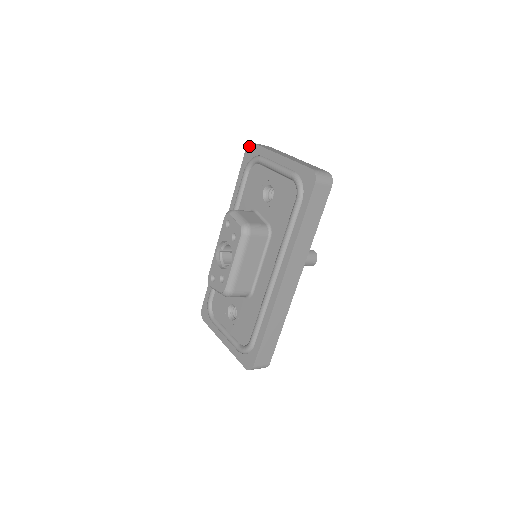
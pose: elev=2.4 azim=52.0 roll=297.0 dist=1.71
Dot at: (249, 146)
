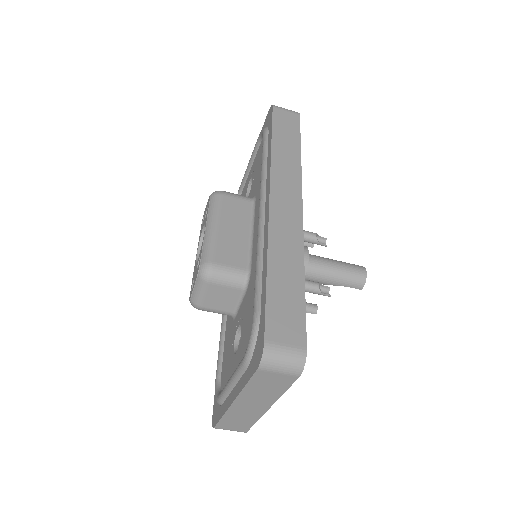
Dot at: occluded
